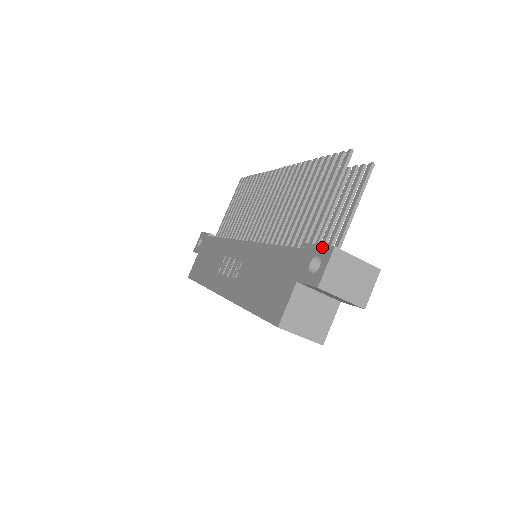
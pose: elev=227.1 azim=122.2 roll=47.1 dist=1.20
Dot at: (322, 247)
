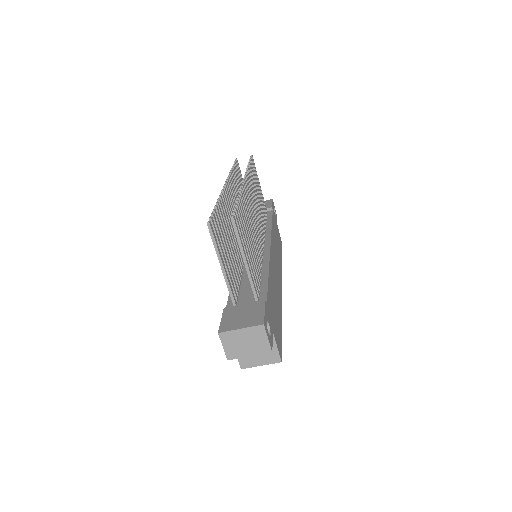
Dot at: (220, 325)
